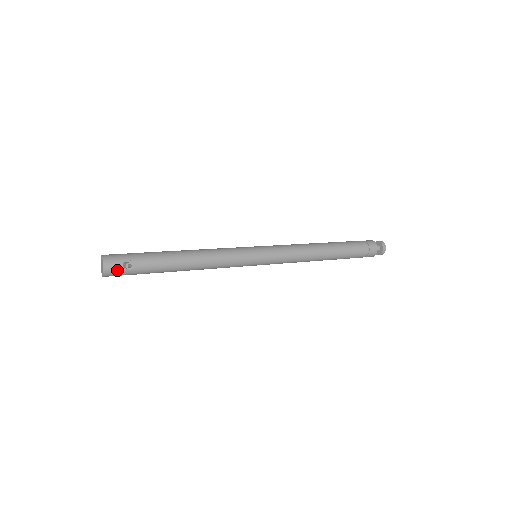
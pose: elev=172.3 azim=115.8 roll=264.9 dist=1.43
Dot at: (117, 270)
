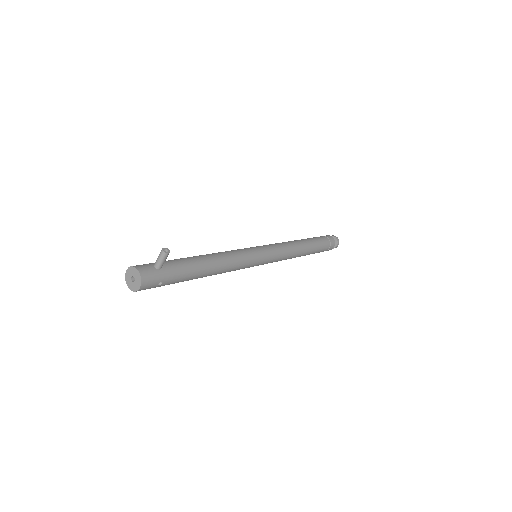
Dot at: (152, 272)
